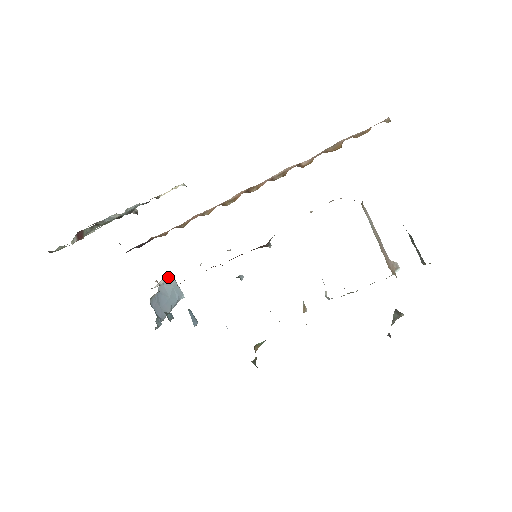
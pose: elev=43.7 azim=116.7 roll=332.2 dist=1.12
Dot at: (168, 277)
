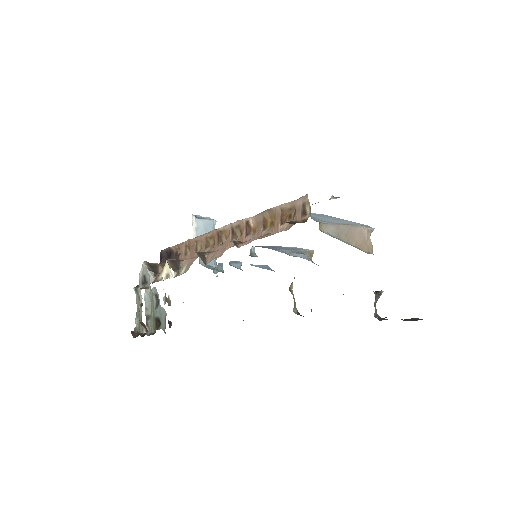
Dot at: (195, 224)
